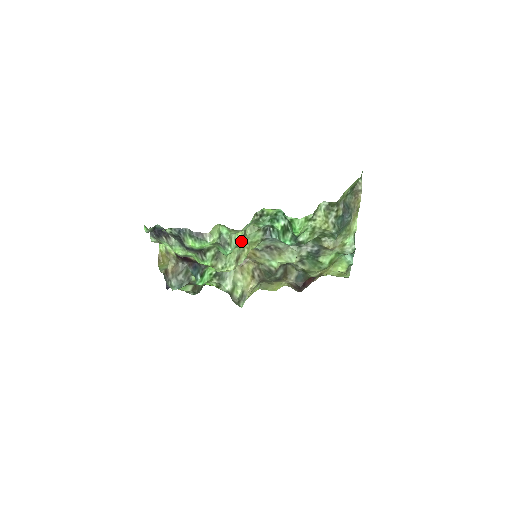
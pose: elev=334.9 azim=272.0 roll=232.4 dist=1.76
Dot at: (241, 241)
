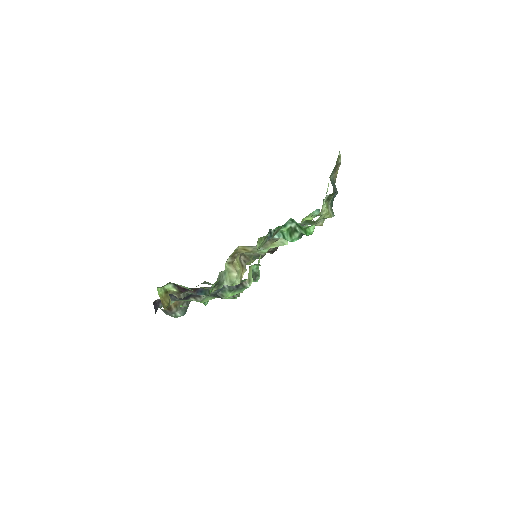
Dot at: occluded
